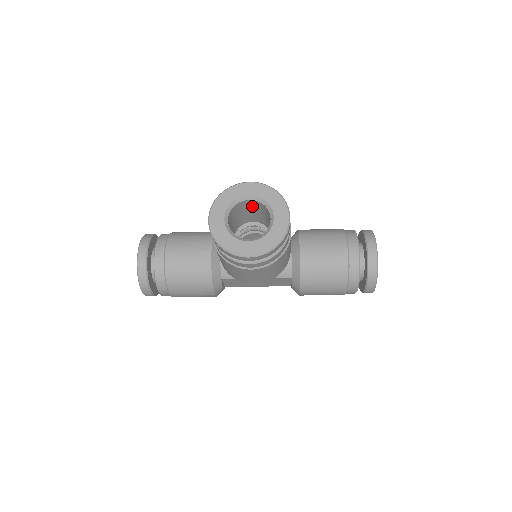
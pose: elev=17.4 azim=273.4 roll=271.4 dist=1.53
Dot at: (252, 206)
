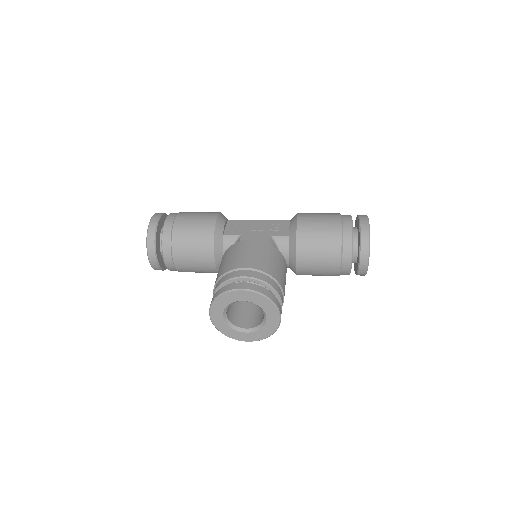
Dot at: occluded
